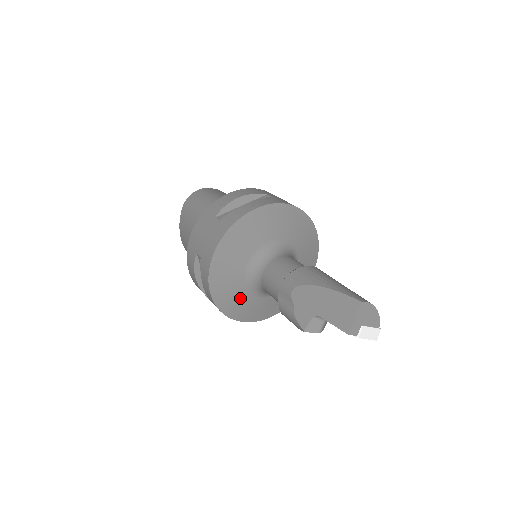
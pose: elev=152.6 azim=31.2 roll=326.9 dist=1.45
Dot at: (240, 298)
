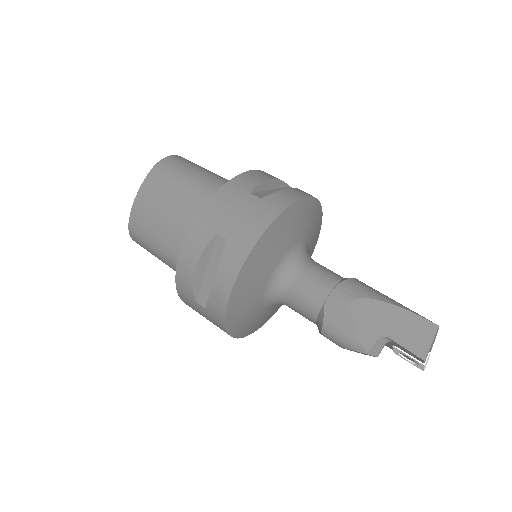
Dot at: (251, 304)
